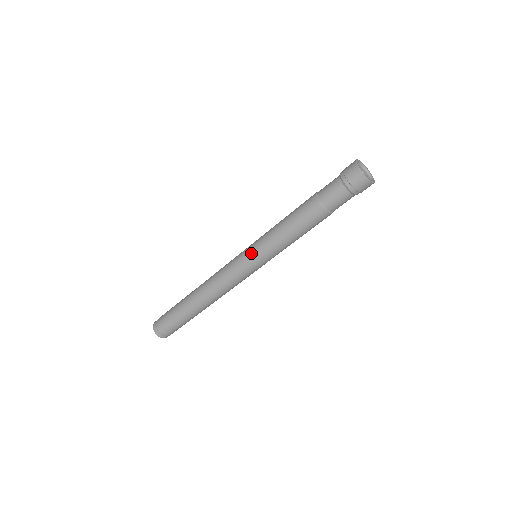
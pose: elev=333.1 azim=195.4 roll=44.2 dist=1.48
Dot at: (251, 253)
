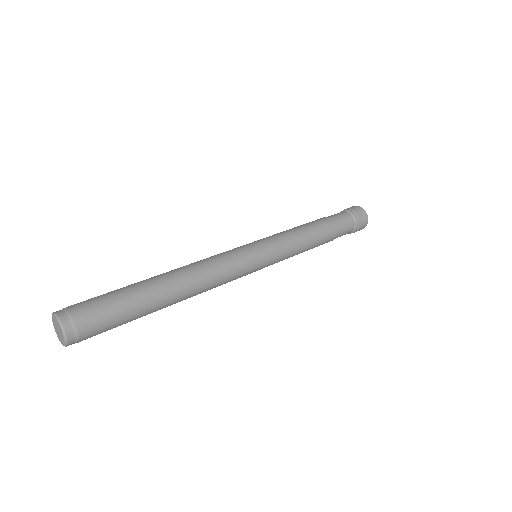
Dot at: (267, 251)
